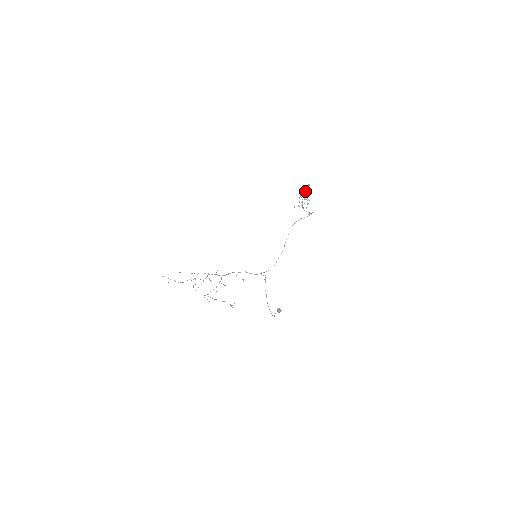
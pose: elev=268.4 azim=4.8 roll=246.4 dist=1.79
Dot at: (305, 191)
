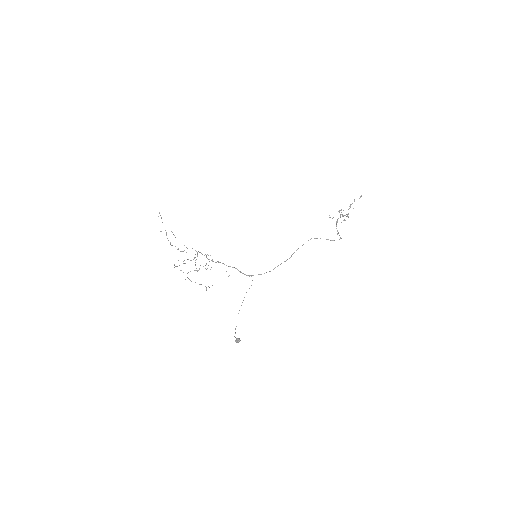
Dot at: (351, 204)
